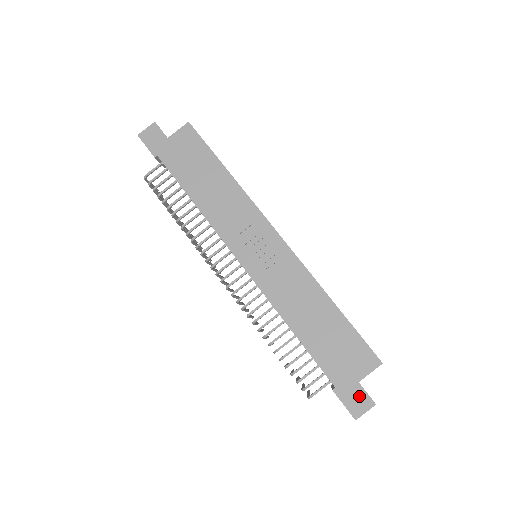
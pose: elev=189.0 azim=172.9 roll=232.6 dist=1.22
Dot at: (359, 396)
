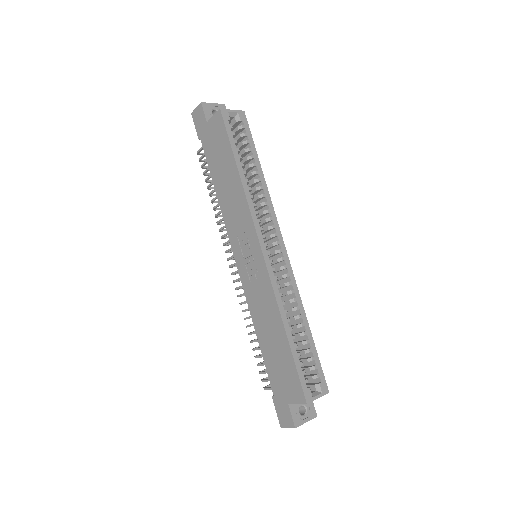
Dot at: (286, 414)
